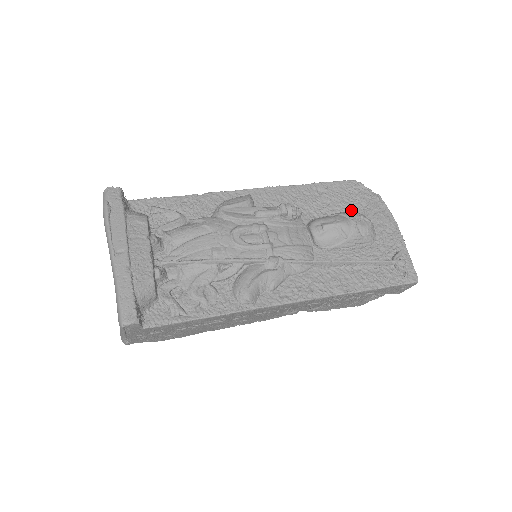
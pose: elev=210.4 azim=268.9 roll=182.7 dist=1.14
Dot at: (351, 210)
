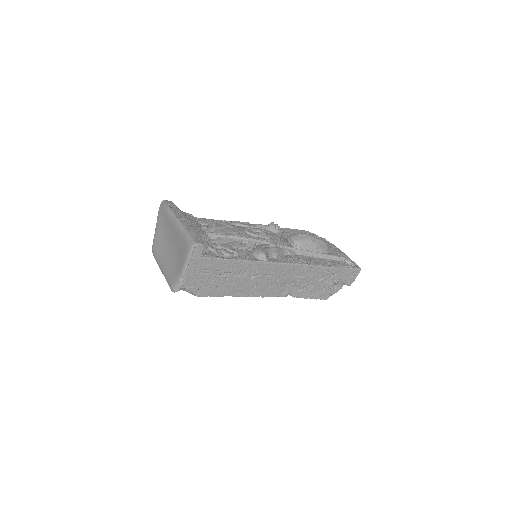
Dot at: occluded
